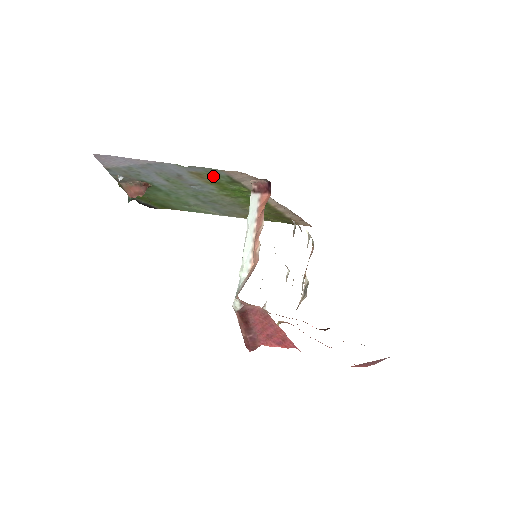
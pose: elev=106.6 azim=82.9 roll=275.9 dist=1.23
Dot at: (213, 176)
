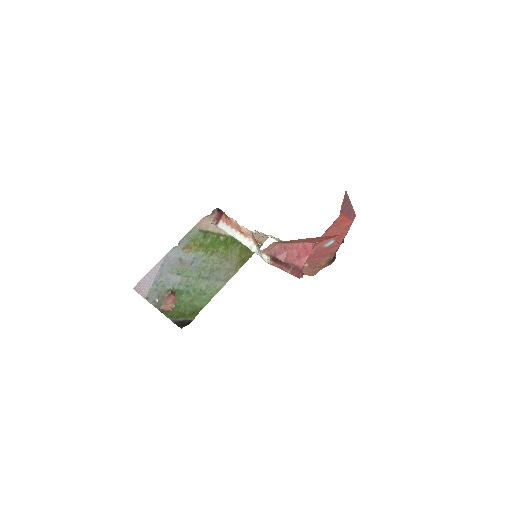
Dot at: (194, 240)
